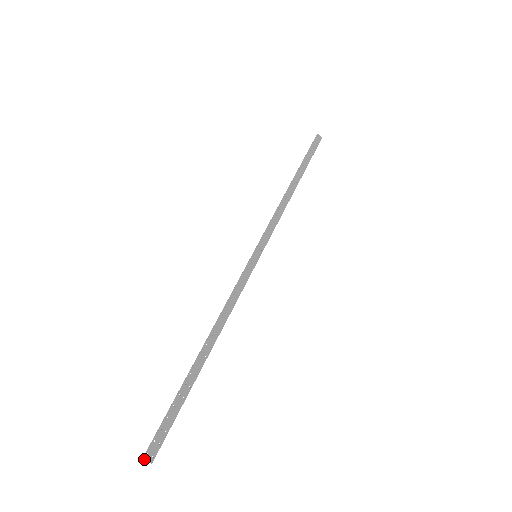
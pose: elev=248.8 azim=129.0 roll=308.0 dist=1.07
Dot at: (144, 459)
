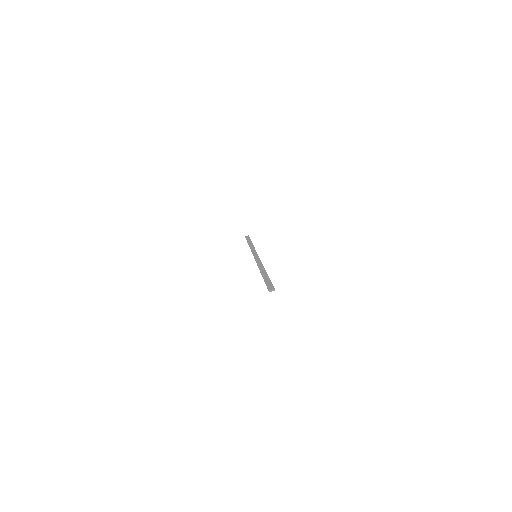
Dot at: (269, 290)
